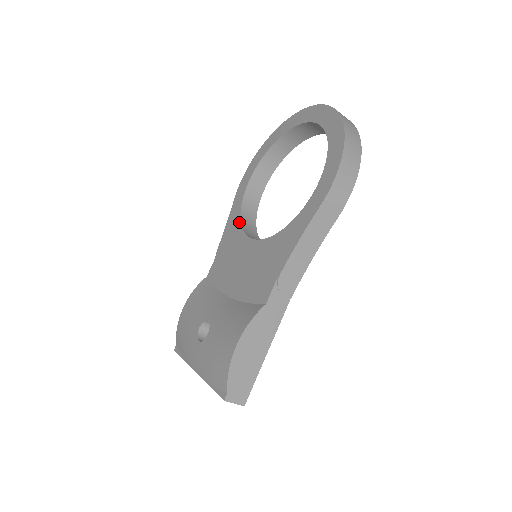
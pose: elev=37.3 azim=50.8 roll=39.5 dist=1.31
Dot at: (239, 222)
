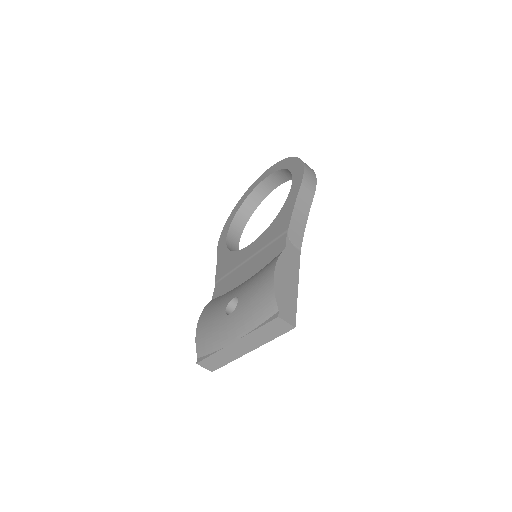
Dot at: (230, 252)
